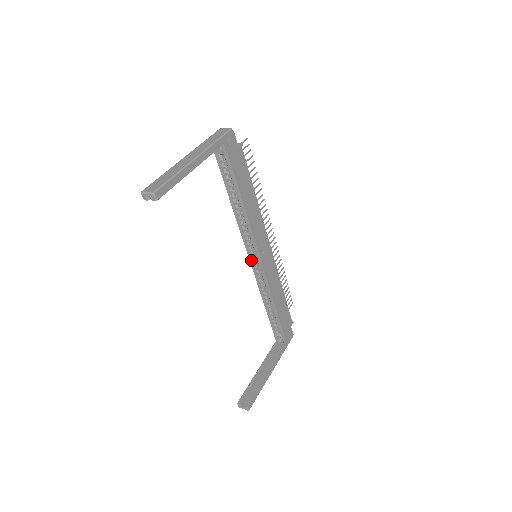
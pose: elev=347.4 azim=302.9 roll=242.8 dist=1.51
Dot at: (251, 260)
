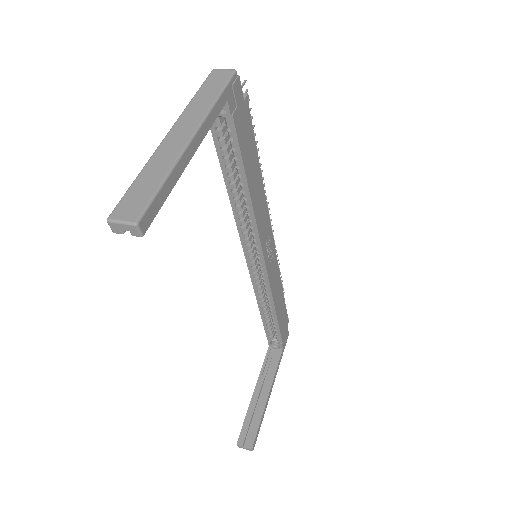
Dot at: (249, 262)
